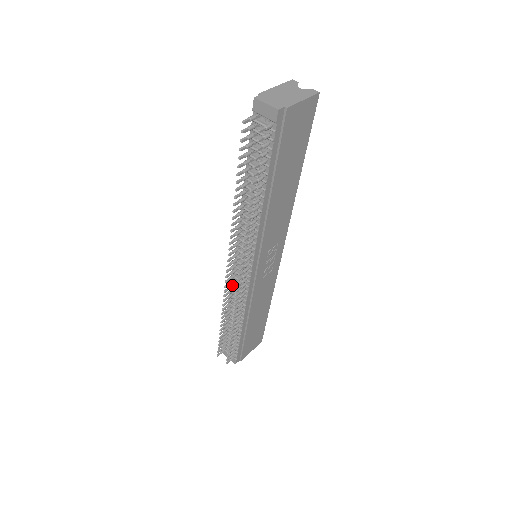
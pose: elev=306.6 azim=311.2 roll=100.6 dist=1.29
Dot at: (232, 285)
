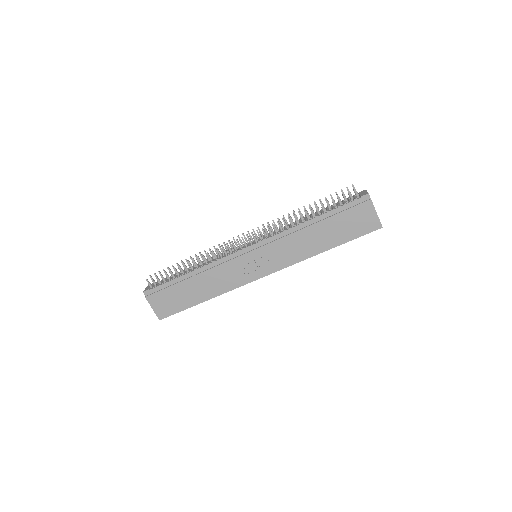
Dot at: occluded
